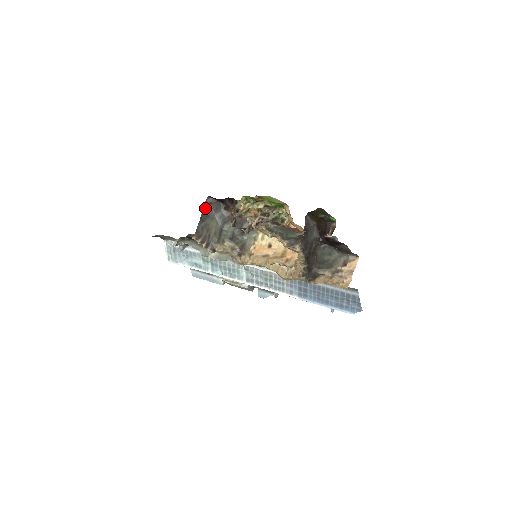
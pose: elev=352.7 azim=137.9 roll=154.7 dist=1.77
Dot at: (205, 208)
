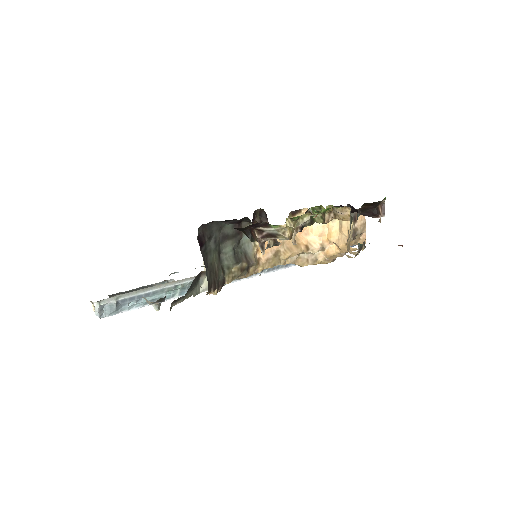
Dot at: (200, 245)
